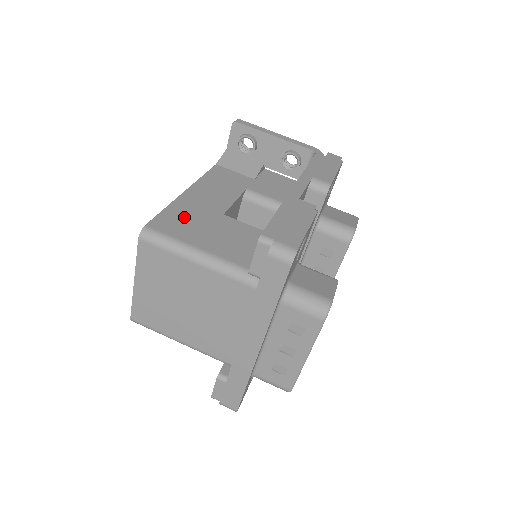
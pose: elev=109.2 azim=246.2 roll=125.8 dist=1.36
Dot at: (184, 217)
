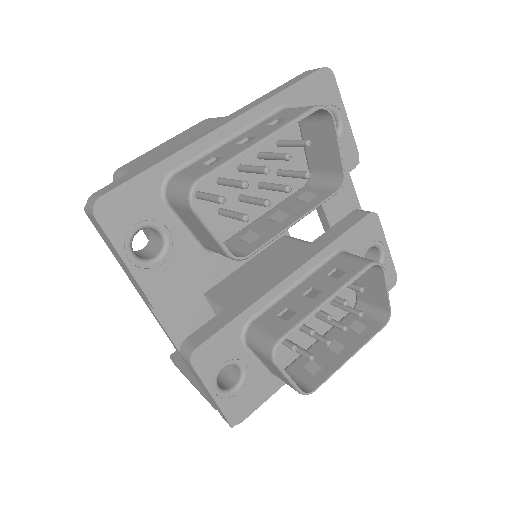
Dot at: occluded
